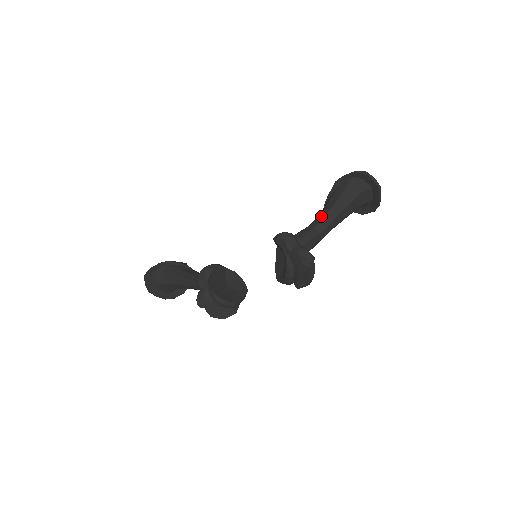
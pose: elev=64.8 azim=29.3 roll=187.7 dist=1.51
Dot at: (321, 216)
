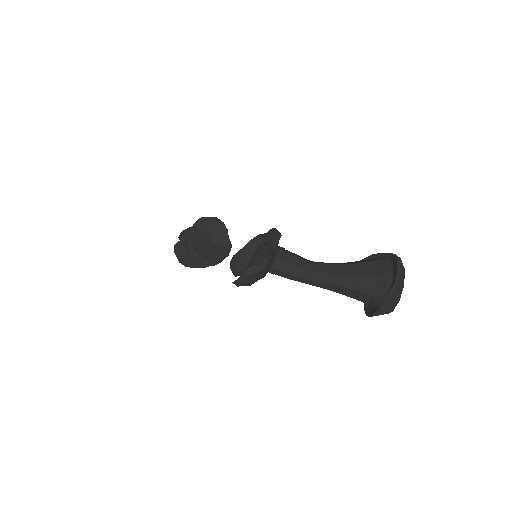
Dot at: occluded
